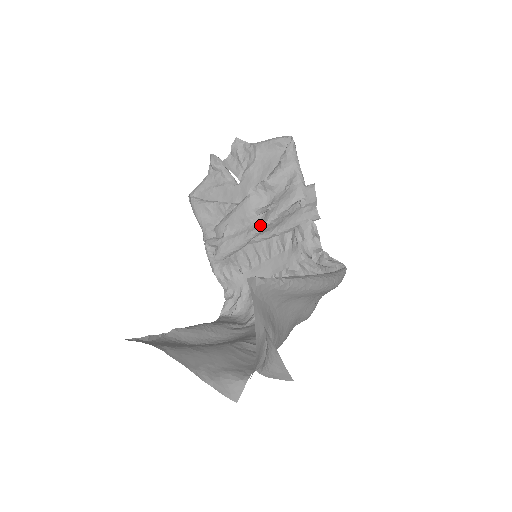
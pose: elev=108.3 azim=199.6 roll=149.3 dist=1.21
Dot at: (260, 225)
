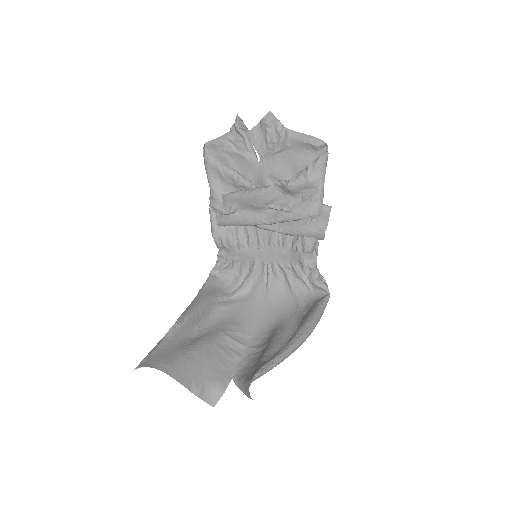
Dot at: (268, 220)
